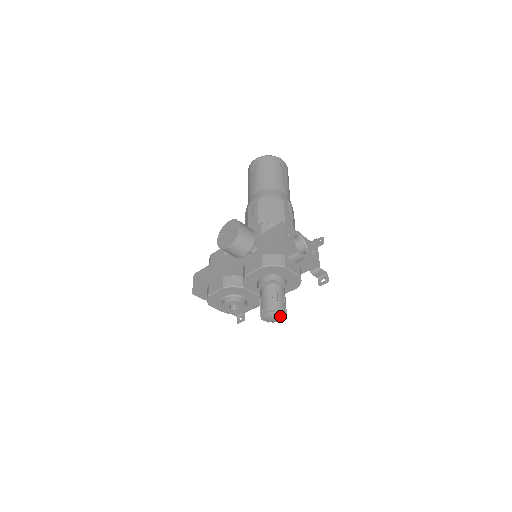
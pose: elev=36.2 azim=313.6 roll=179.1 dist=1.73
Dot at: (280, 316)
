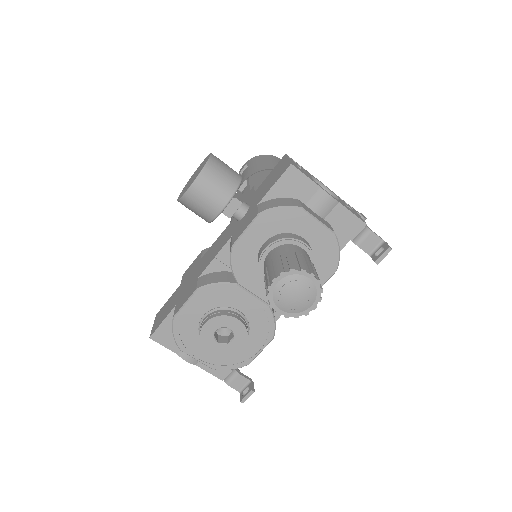
Dot at: (308, 288)
